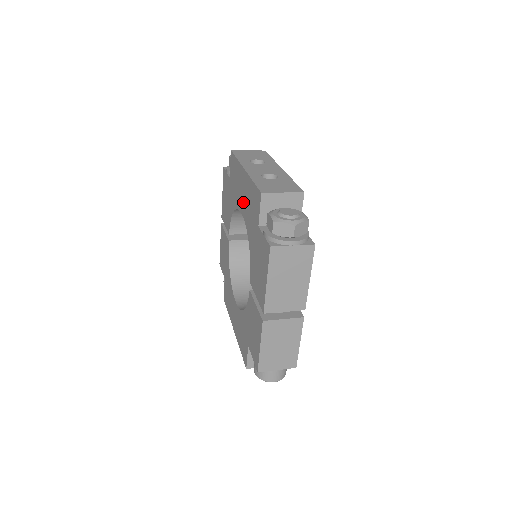
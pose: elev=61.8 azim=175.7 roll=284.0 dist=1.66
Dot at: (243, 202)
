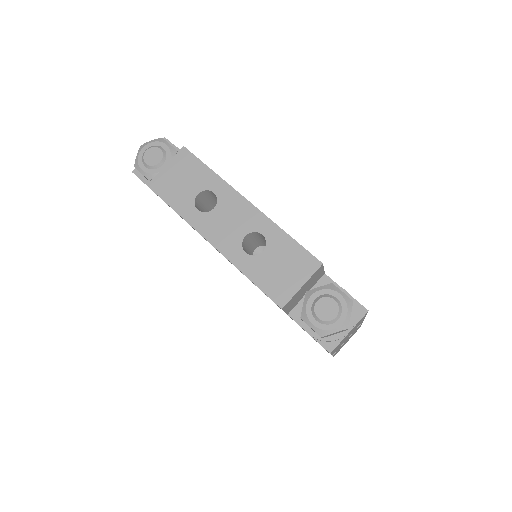
Dot at: occluded
